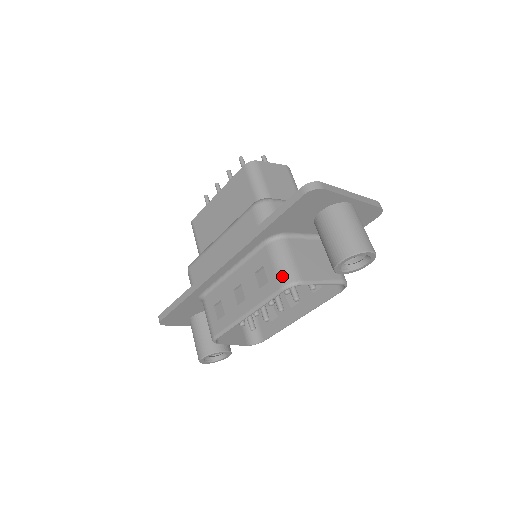
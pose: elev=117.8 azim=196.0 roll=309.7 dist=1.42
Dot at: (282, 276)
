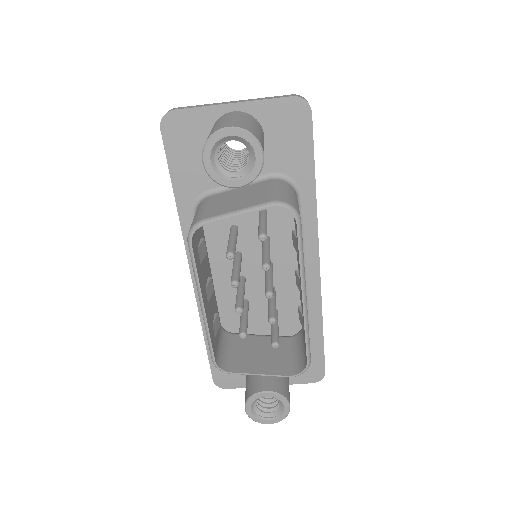
Dot at: occluded
